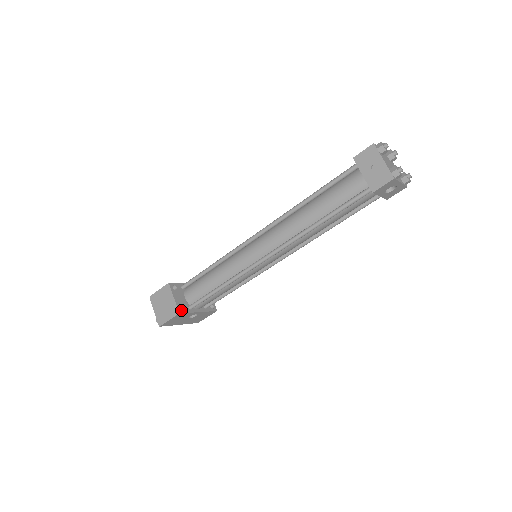
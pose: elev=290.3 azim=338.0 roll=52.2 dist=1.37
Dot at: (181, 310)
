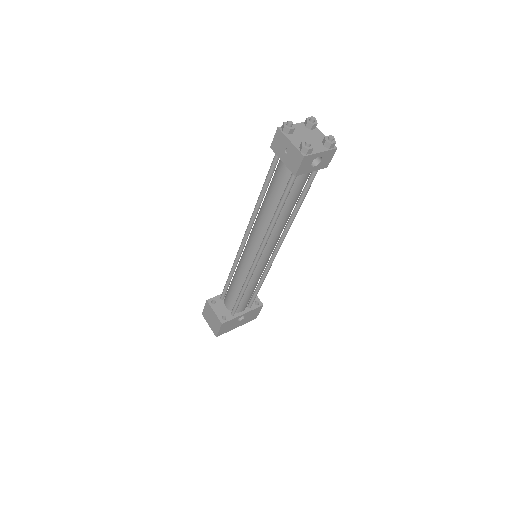
Dot at: (223, 320)
